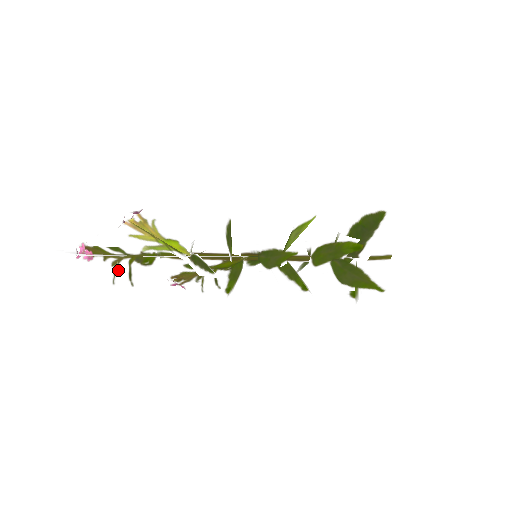
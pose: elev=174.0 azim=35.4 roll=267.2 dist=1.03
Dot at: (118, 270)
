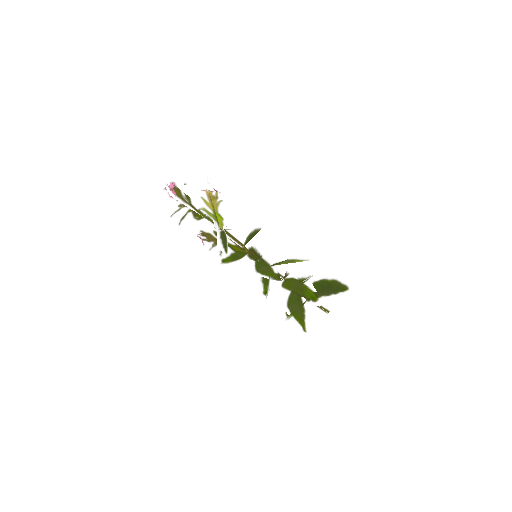
Dot at: (179, 211)
